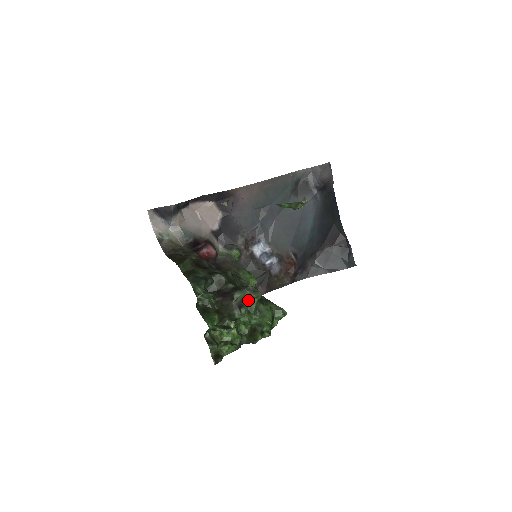
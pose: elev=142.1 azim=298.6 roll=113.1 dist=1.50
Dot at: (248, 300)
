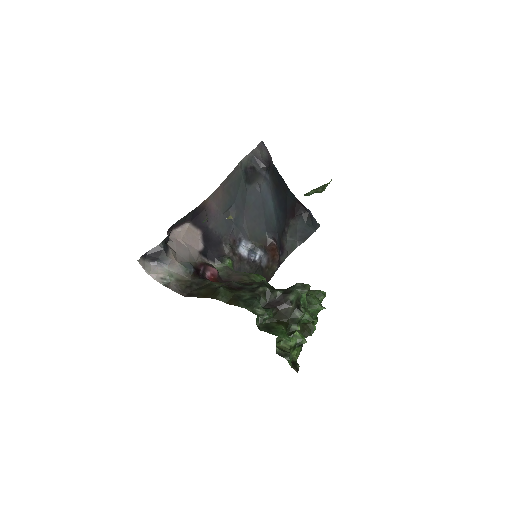
Dot at: (300, 298)
